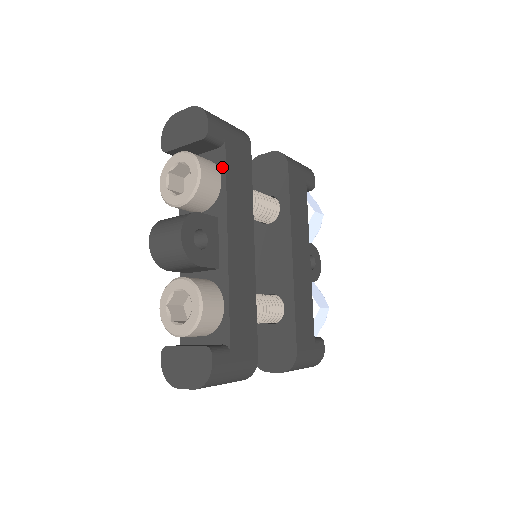
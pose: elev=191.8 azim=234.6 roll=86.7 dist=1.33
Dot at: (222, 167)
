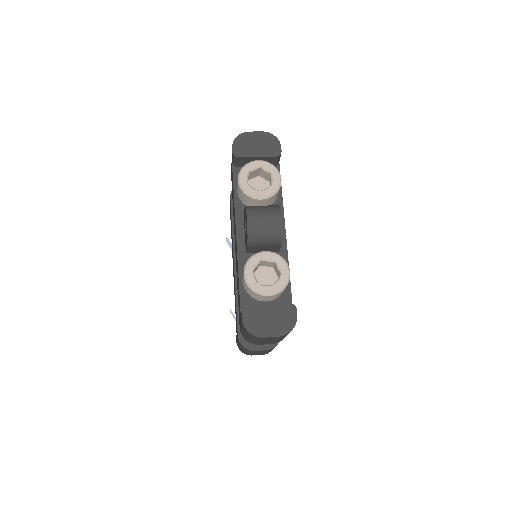
Dot at: occluded
